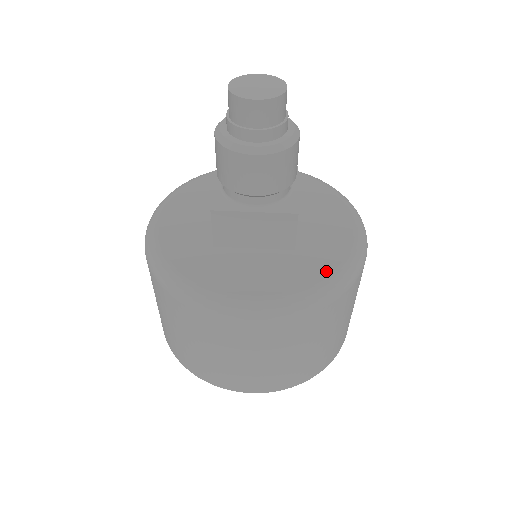
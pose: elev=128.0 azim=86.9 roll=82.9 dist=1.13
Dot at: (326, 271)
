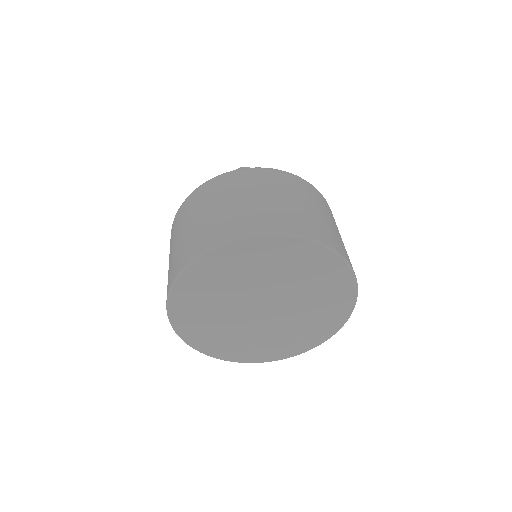
Dot at: occluded
